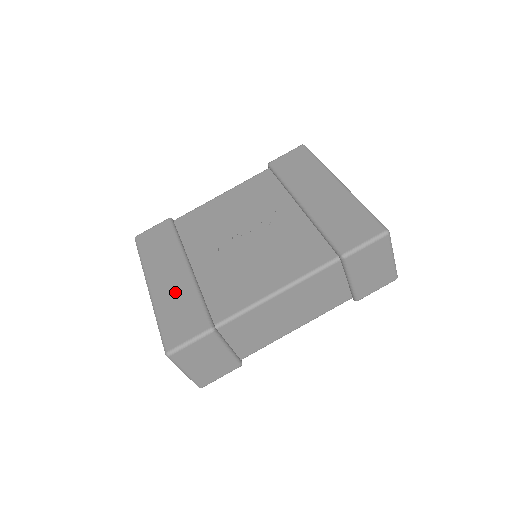
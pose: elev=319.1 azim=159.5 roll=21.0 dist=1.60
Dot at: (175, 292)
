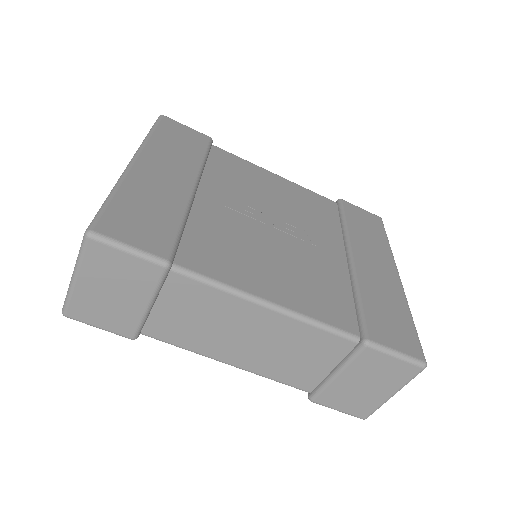
Dot at: (159, 192)
